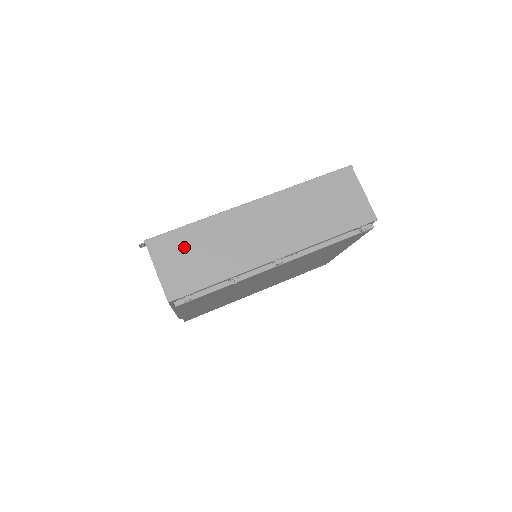
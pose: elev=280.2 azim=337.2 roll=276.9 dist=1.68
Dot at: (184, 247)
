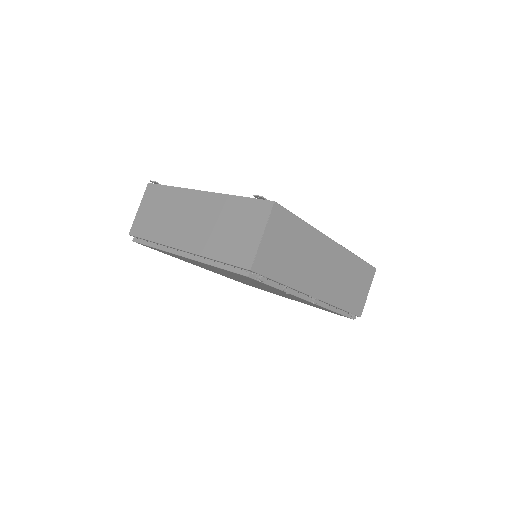
Dot at: (288, 234)
